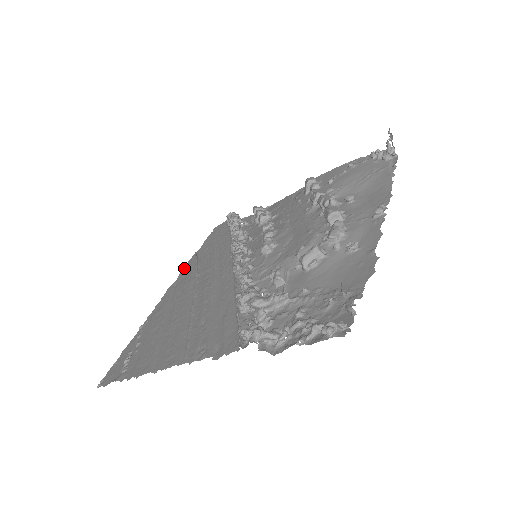
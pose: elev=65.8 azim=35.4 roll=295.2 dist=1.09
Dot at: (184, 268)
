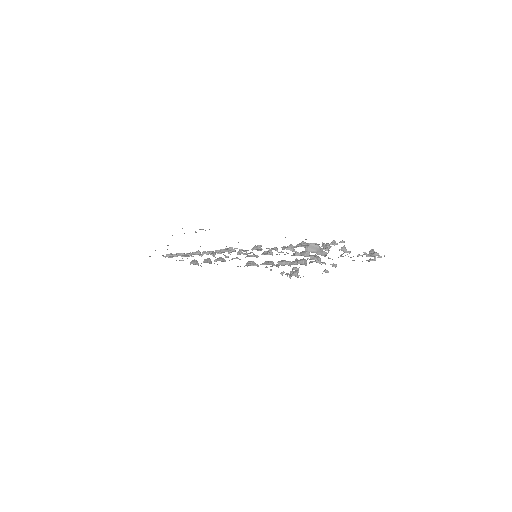
Dot at: occluded
